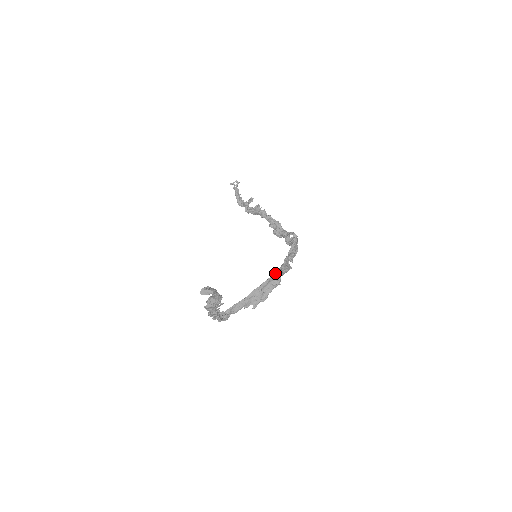
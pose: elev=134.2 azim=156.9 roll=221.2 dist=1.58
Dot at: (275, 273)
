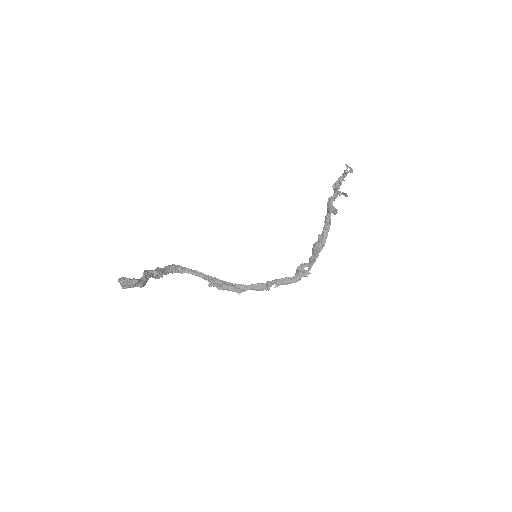
Dot at: (243, 285)
